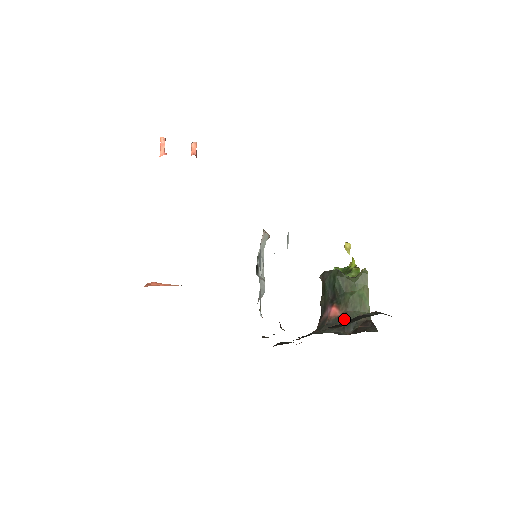
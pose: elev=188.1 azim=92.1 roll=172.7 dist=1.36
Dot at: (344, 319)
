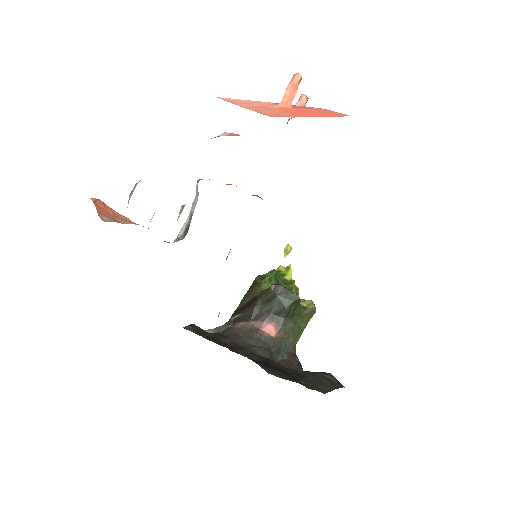
Dot at: (278, 344)
